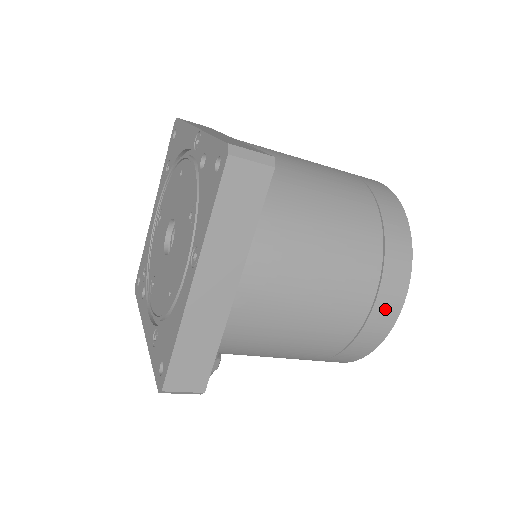
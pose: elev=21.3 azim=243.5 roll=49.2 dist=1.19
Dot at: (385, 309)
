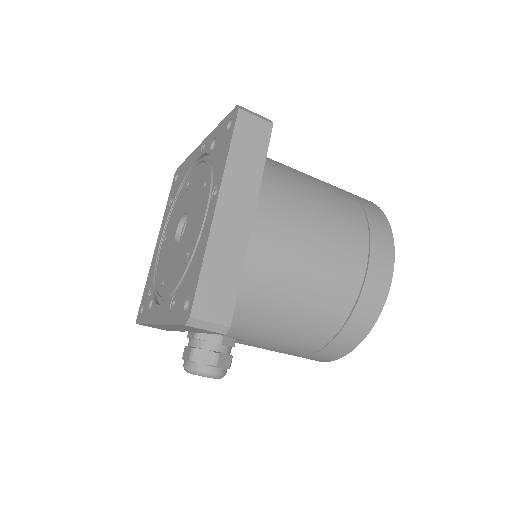
Dot at: (380, 264)
